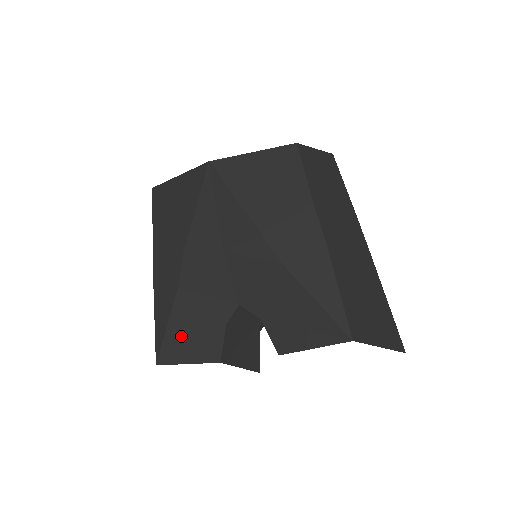
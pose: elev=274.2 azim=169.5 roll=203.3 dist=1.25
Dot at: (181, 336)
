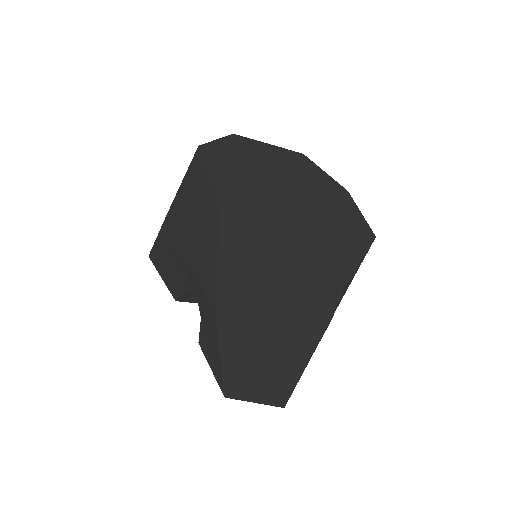
Dot at: (164, 264)
